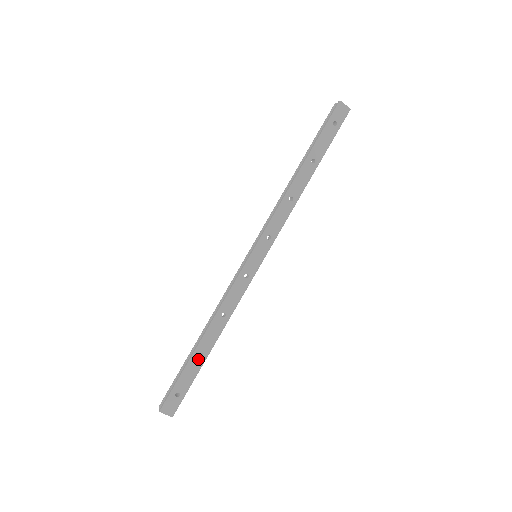
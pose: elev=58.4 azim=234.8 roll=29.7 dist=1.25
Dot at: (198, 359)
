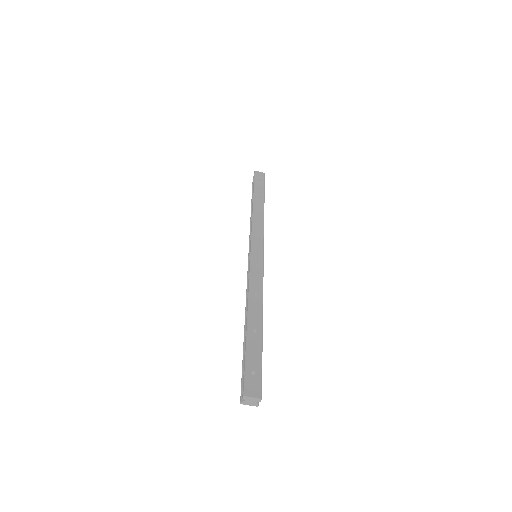
Dot at: (254, 335)
